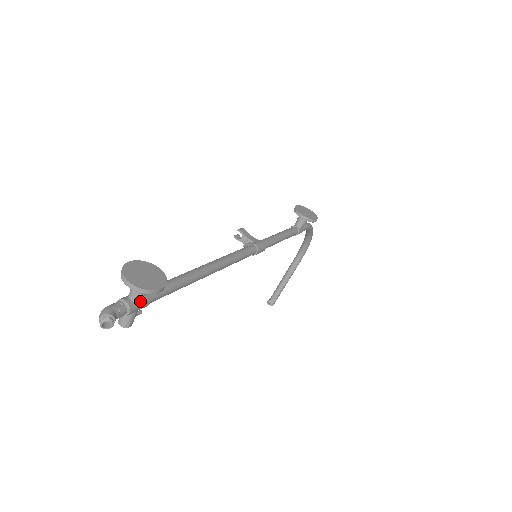
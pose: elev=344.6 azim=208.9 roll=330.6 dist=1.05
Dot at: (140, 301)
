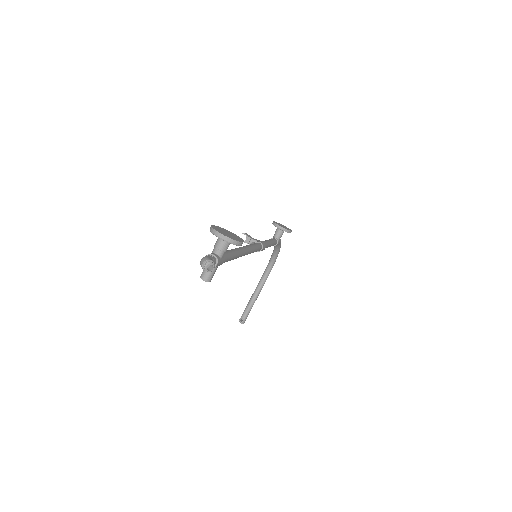
Dot at: (222, 256)
